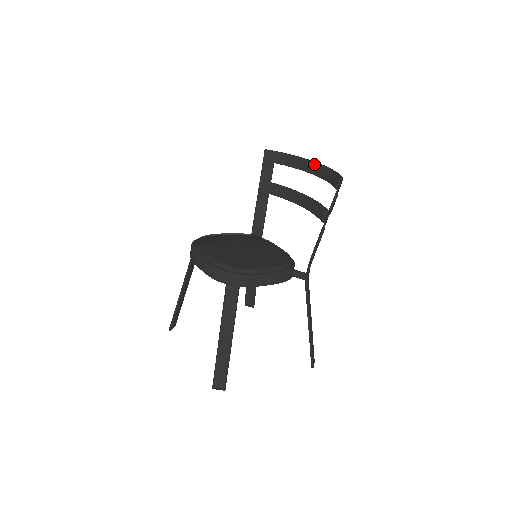
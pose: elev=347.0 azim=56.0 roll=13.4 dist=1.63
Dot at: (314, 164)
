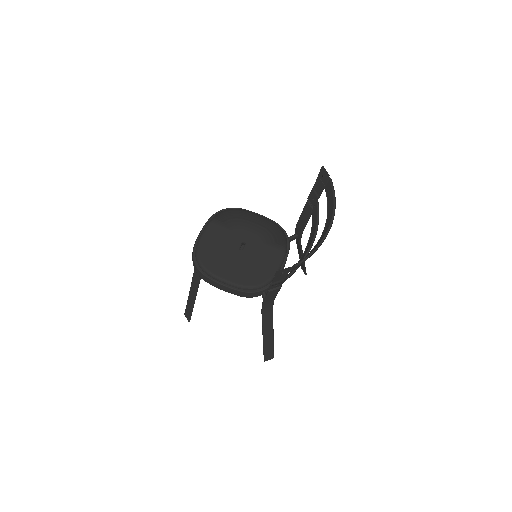
Dot at: (330, 221)
